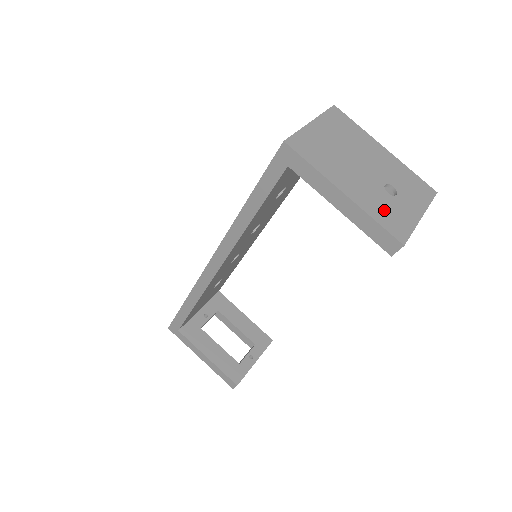
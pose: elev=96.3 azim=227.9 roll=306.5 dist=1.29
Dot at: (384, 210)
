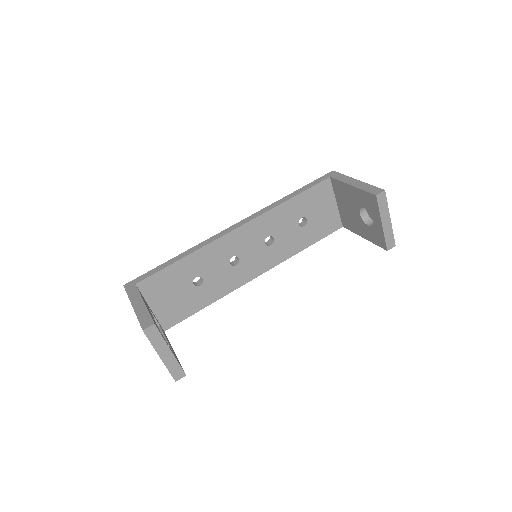
Dot at: occluded
